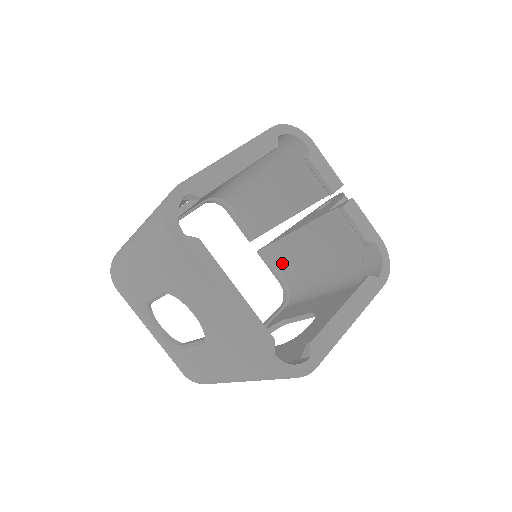
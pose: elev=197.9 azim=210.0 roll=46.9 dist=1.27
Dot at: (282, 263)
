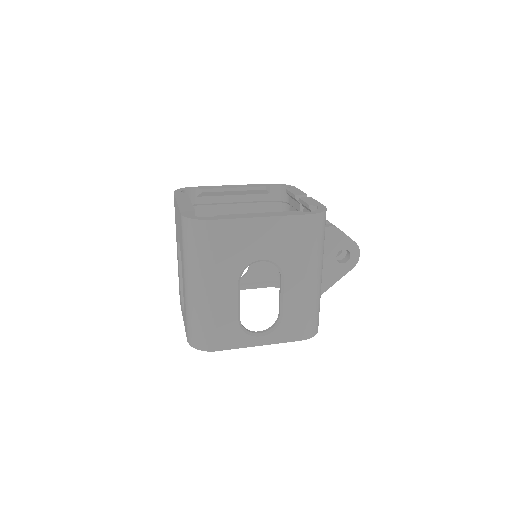
Dot at: occluded
